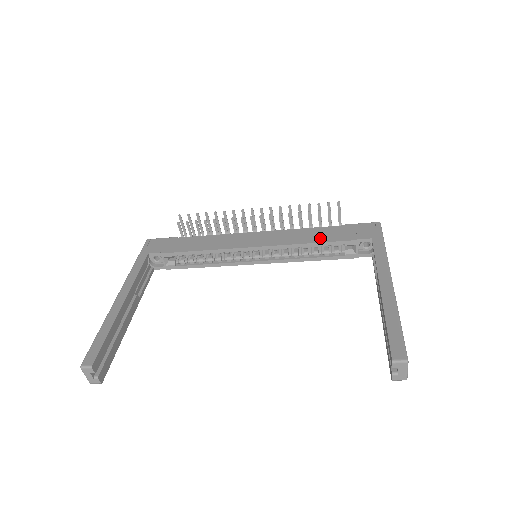
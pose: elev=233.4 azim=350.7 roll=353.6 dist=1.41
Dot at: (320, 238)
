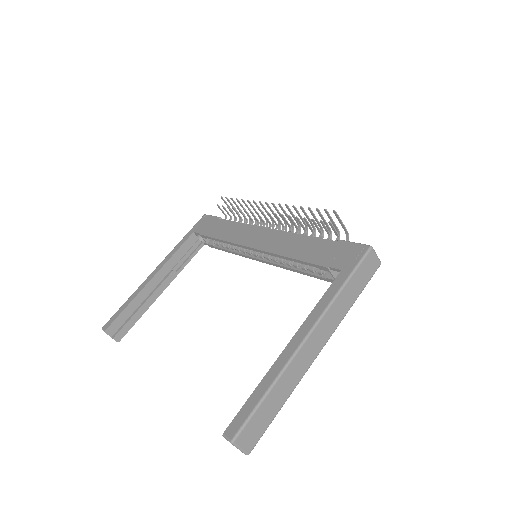
Dot at: (302, 253)
